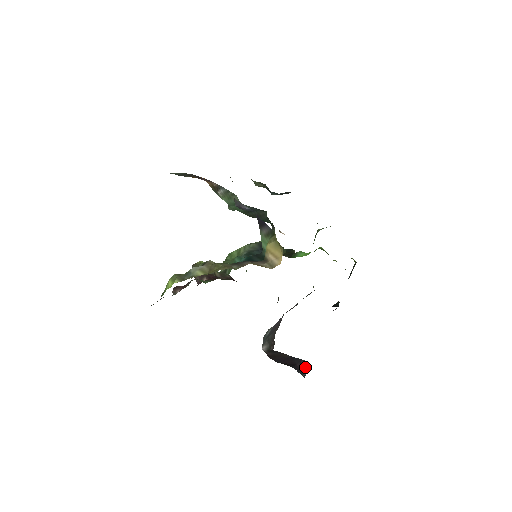
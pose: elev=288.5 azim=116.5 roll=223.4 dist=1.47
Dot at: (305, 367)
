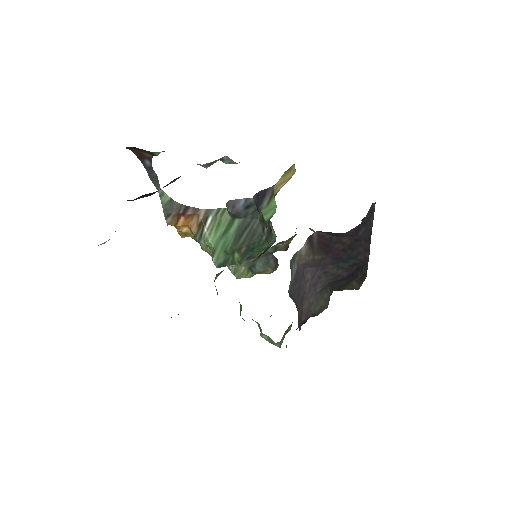
Dot at: occluded
